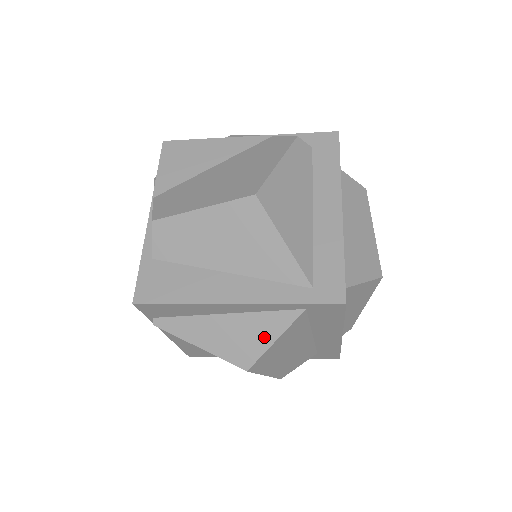
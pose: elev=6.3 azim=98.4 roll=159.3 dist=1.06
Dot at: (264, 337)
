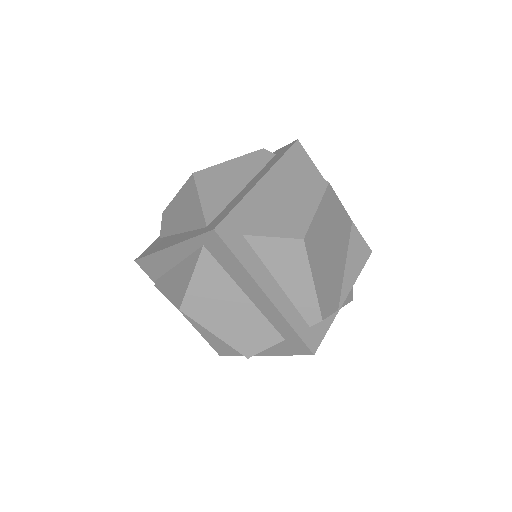
Dot at: (187, 277)
